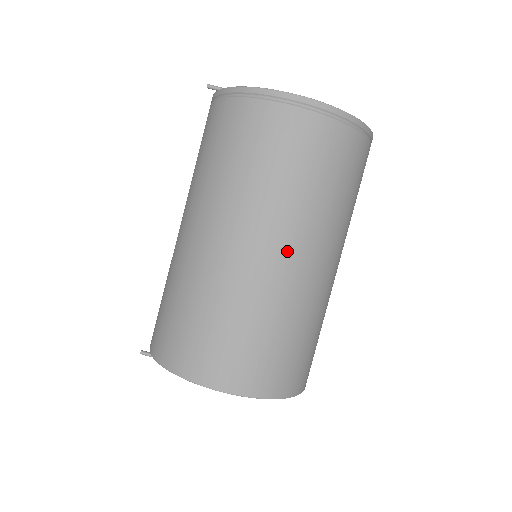
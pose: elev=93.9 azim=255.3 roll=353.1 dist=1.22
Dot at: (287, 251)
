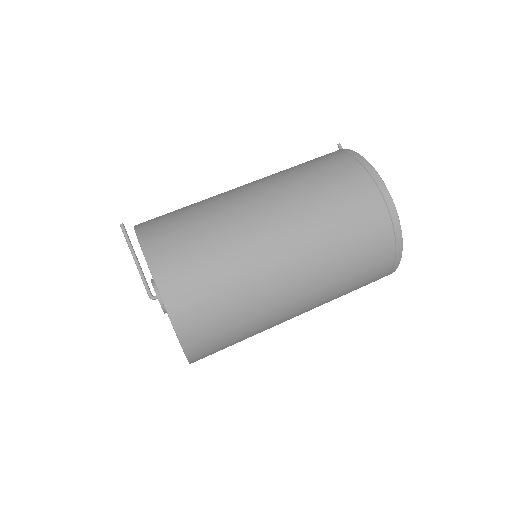
Dot at: (292, 262)
